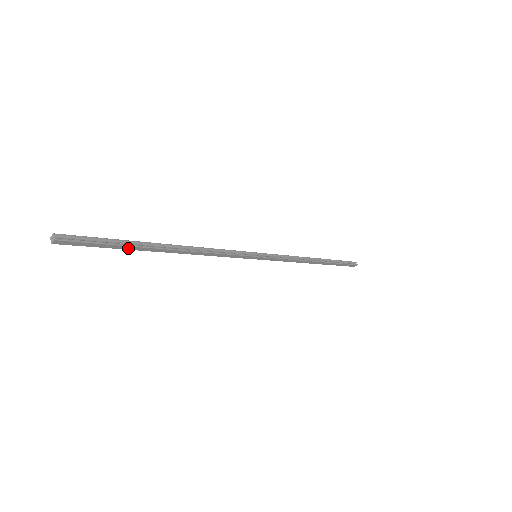
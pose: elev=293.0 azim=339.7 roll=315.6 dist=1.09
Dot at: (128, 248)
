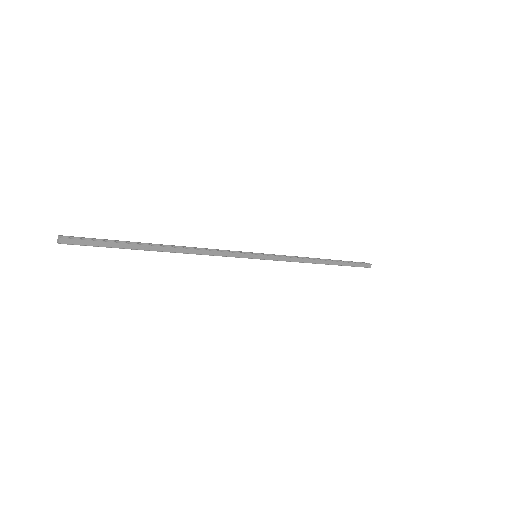
Dot at: (127, 247)
